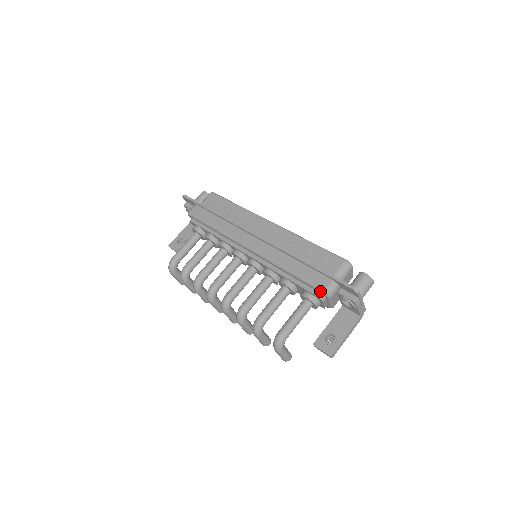
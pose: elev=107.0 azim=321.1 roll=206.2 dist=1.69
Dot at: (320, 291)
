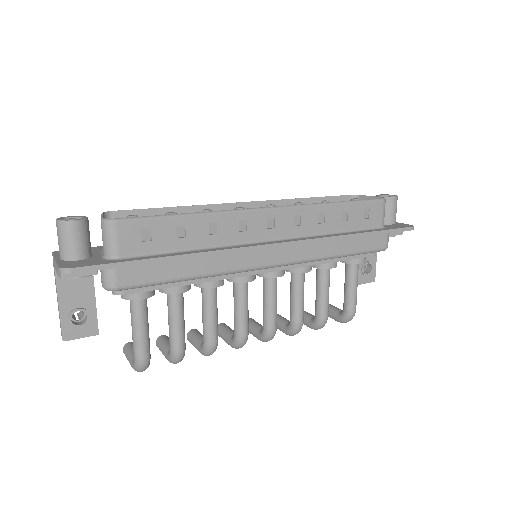
Dot at: occluded
